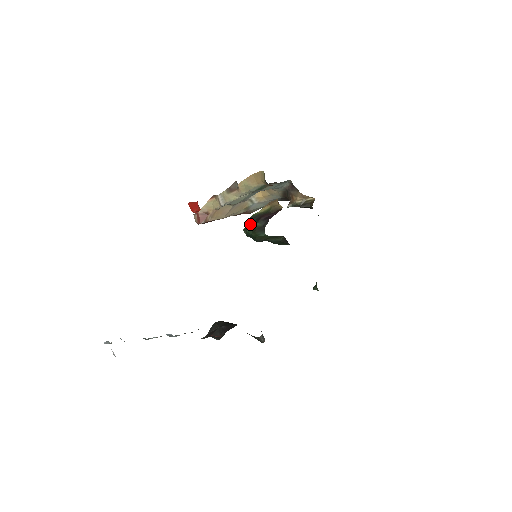
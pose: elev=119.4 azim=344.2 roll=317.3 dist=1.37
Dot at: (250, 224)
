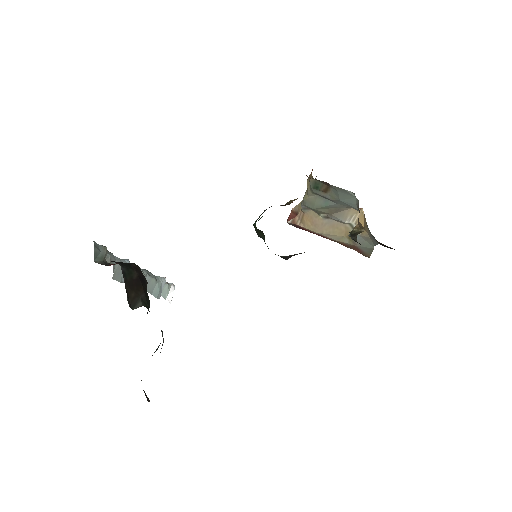
Dot at: occluded
